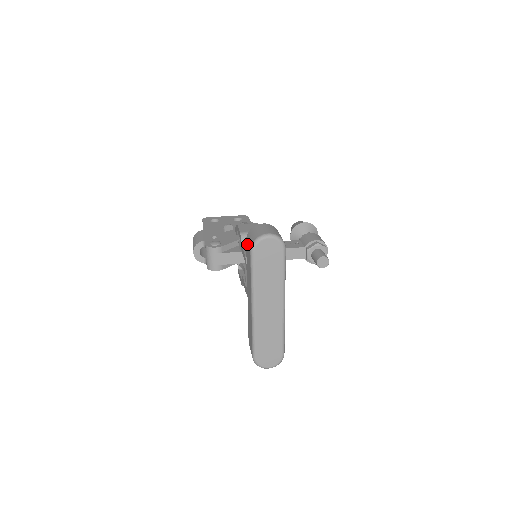
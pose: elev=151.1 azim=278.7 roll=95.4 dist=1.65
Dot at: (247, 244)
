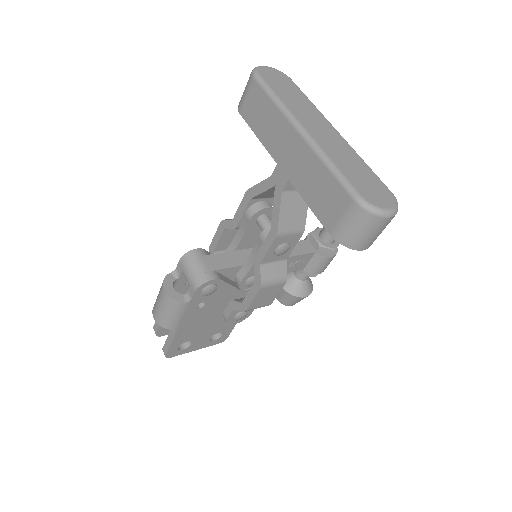
Dot at: (244, 102)
